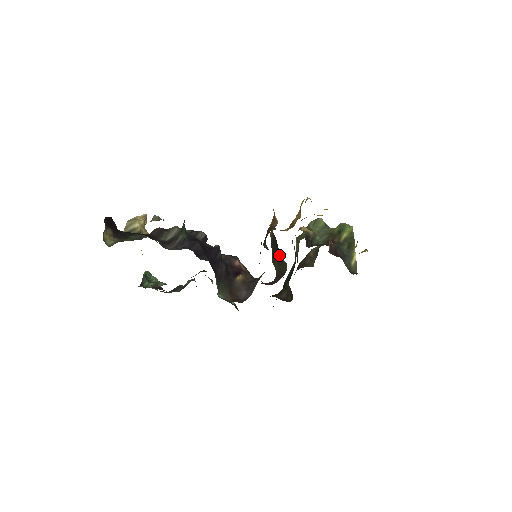
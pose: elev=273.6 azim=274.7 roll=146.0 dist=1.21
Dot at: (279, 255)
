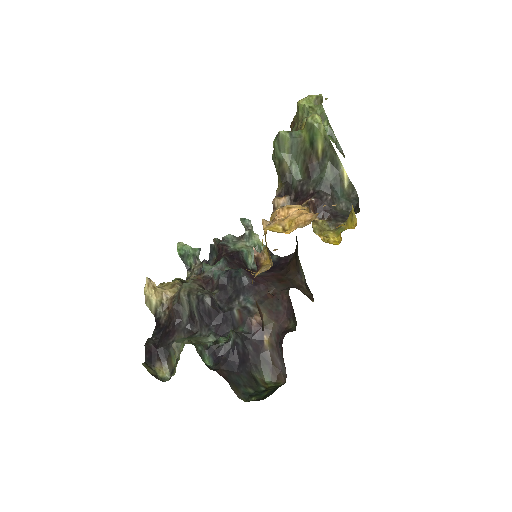
Dot at: occluded
